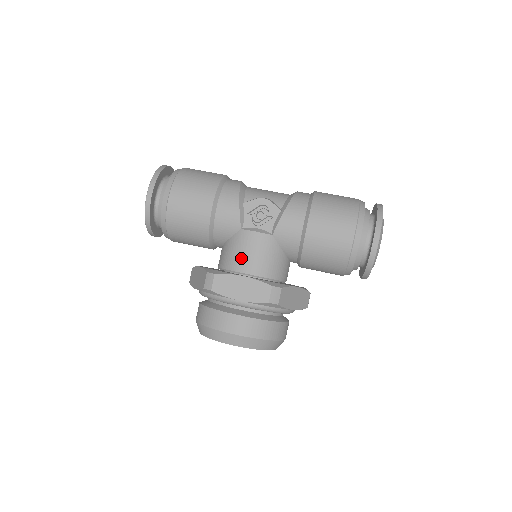
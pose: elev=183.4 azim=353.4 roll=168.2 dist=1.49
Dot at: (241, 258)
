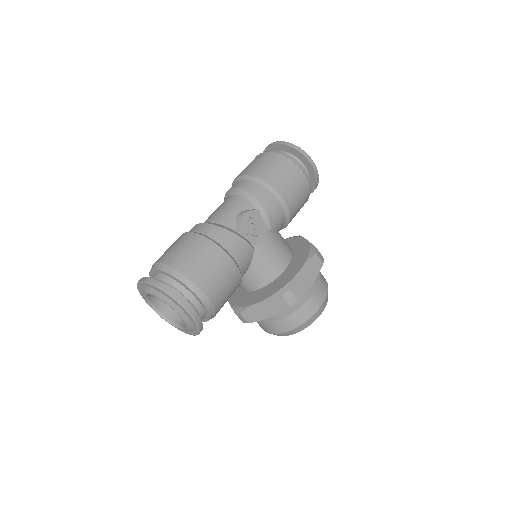
Dot at: (274, 264)
